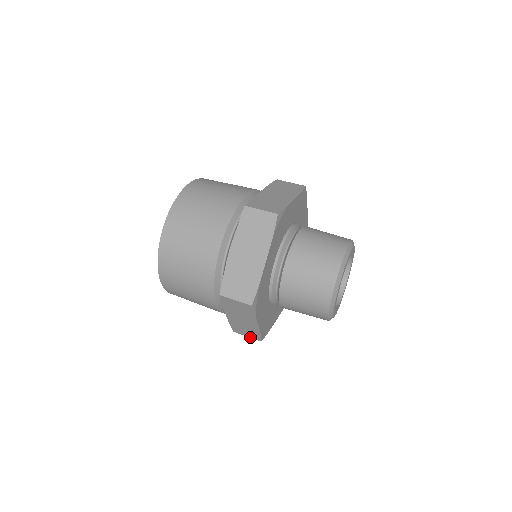
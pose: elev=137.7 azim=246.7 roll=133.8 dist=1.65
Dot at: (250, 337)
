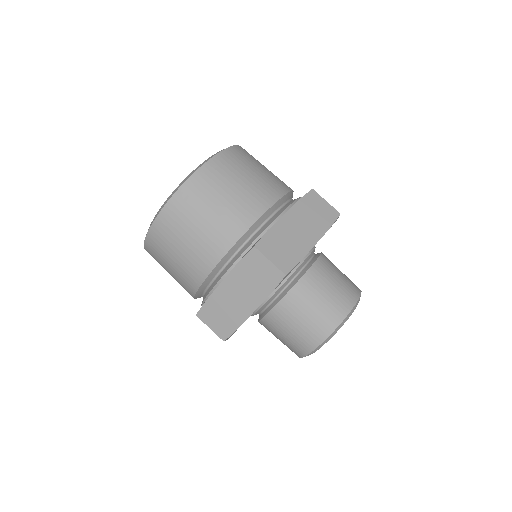
Dot at: occluded
